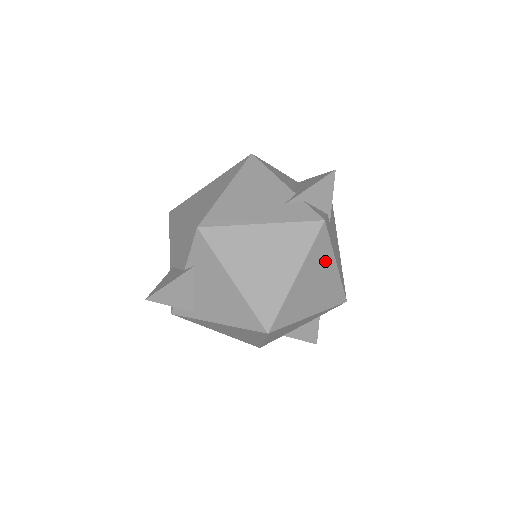
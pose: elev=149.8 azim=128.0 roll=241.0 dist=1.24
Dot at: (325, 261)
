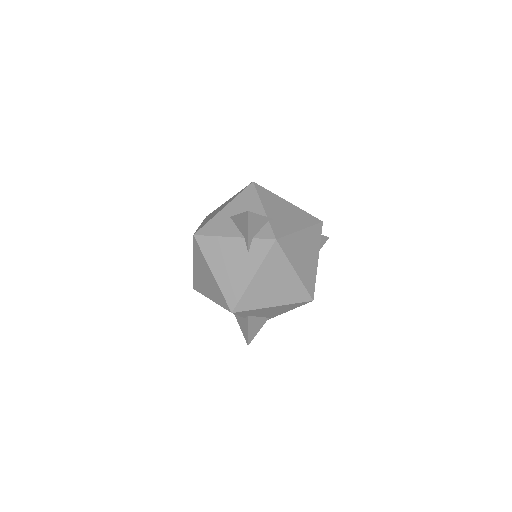
Dot at: (296, 242)
